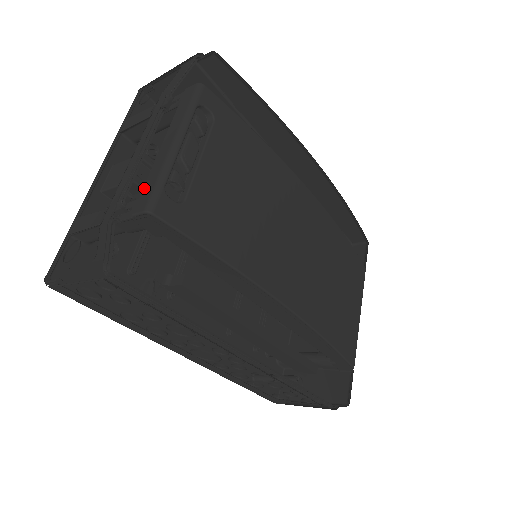
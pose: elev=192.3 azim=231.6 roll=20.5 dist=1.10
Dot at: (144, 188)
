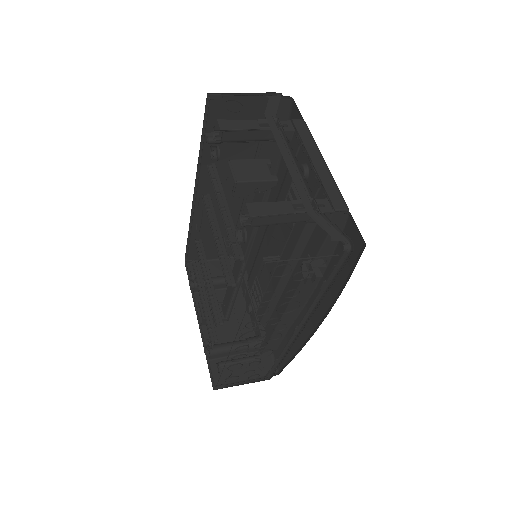
Dot at: (328, 191)
